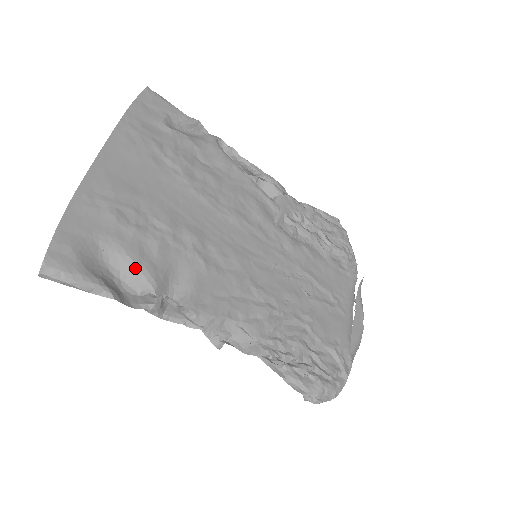
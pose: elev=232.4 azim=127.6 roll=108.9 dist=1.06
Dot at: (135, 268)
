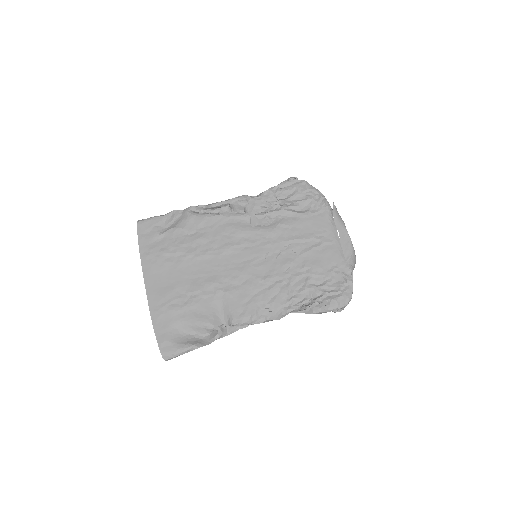
Dot at: (198, 325)
